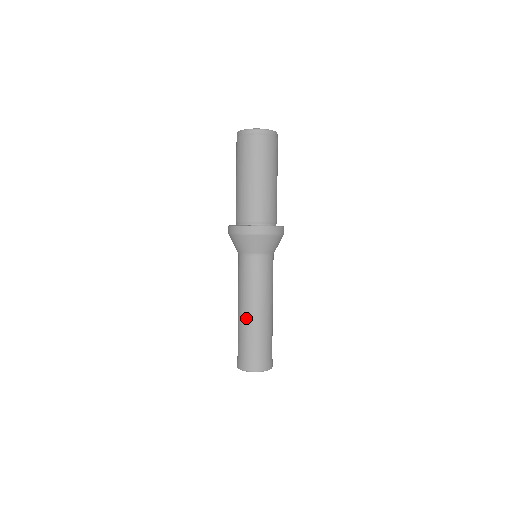
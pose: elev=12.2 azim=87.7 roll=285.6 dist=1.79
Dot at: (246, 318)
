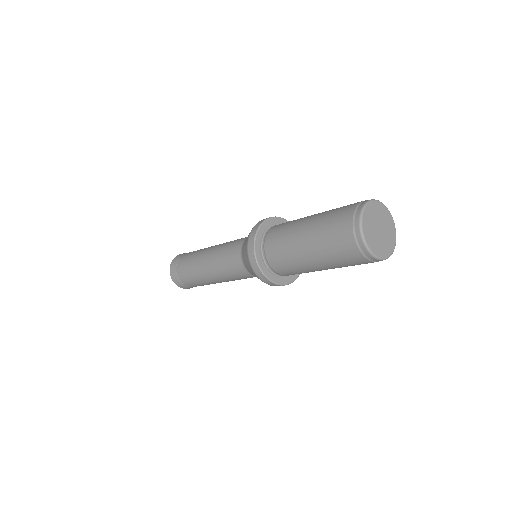
Dot at: (210, 283)
